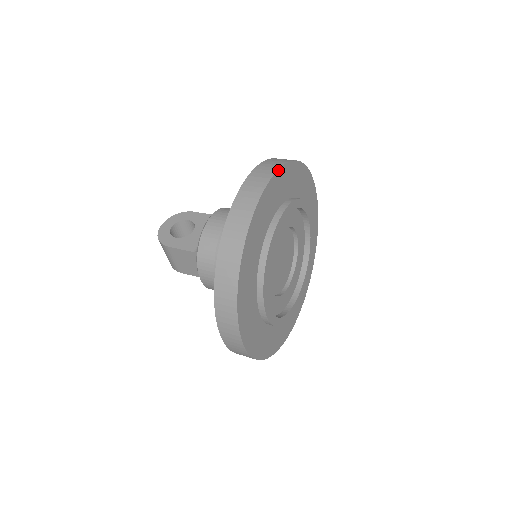
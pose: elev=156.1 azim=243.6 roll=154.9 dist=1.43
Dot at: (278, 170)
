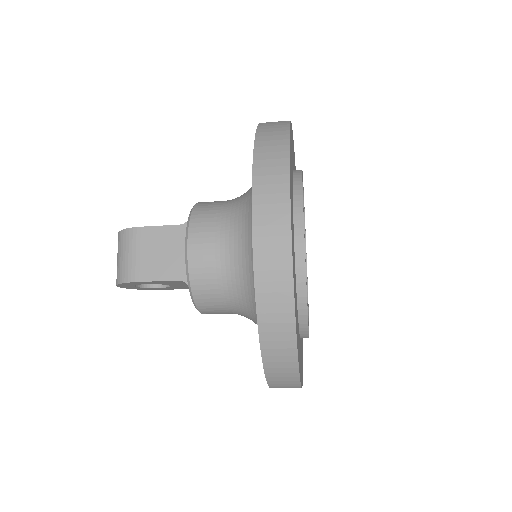
Dot at: occluded
